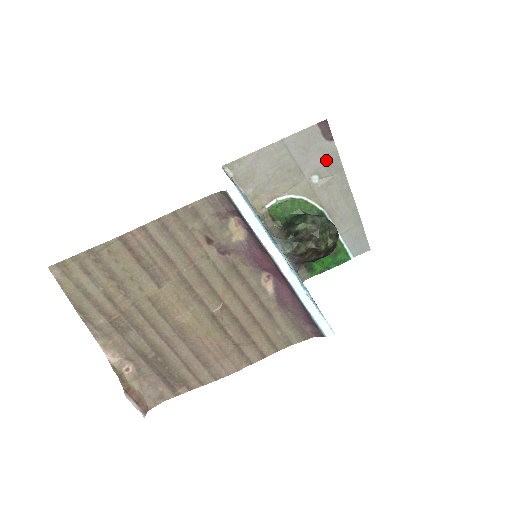
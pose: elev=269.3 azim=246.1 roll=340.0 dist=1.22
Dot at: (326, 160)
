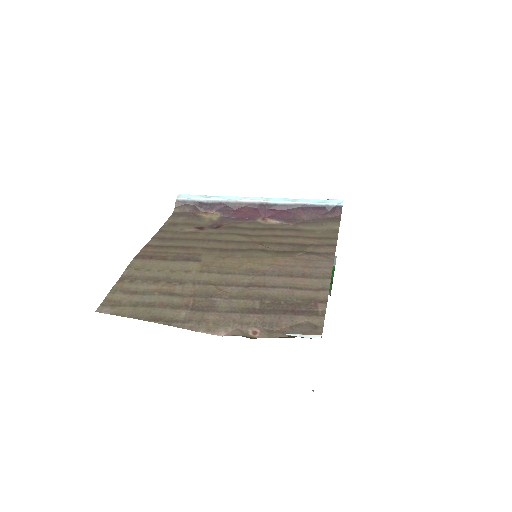
Dot at: occluded
